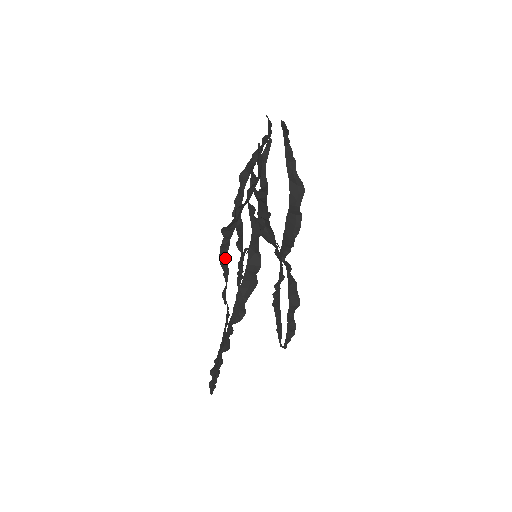
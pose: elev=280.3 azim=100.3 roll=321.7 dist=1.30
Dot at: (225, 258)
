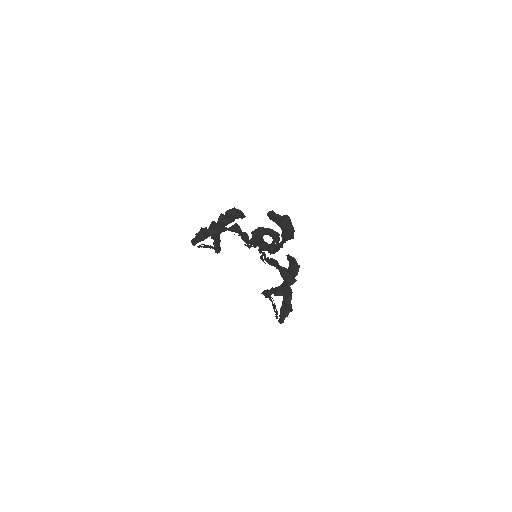
Dot at: occluded
